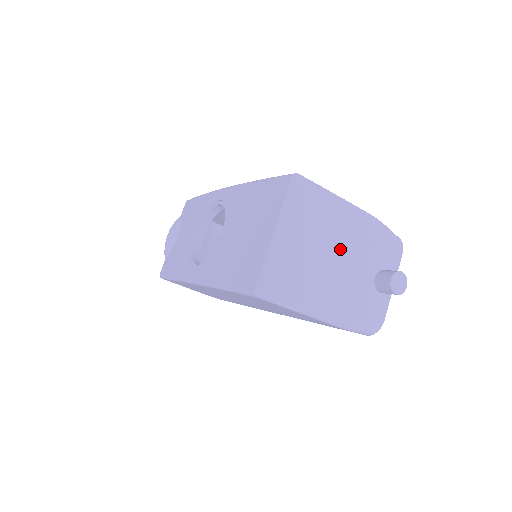
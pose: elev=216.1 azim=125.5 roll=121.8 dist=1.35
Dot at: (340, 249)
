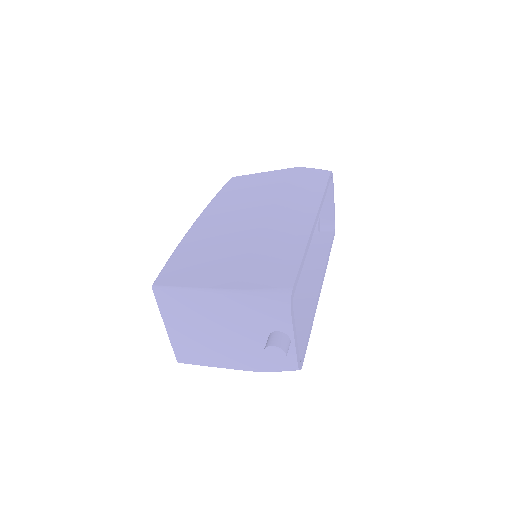
Dot at: (221, 326)
